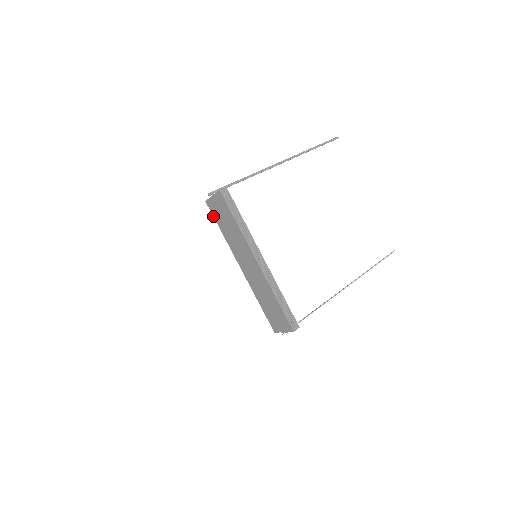
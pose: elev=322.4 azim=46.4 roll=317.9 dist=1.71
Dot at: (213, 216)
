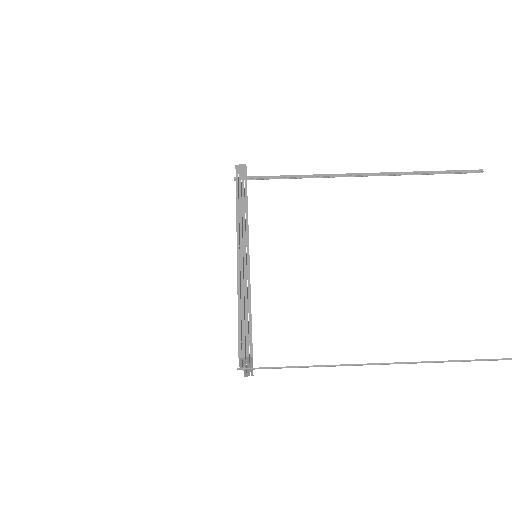
Dot at: occluded
